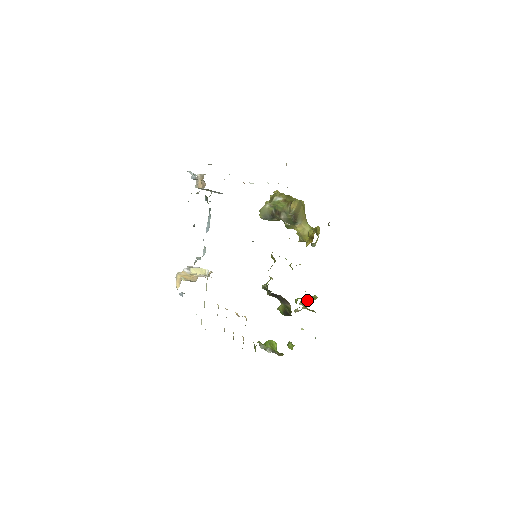
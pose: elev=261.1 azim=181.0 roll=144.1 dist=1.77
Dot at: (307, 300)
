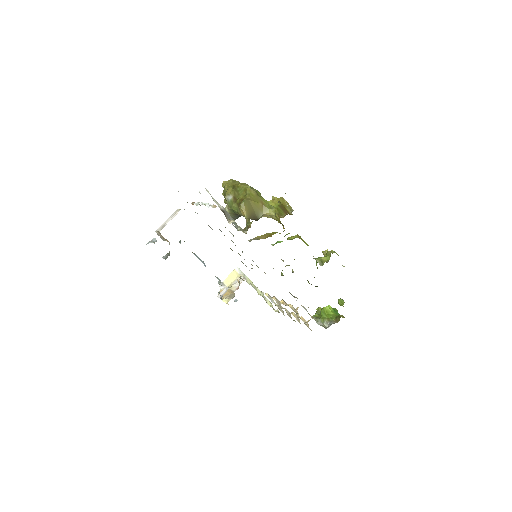
Dot at: (326, 252)
